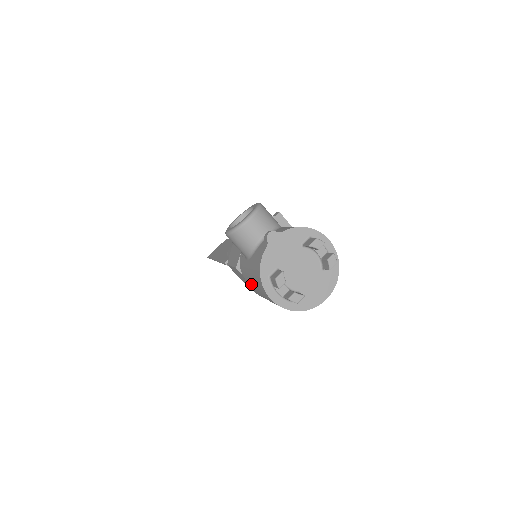
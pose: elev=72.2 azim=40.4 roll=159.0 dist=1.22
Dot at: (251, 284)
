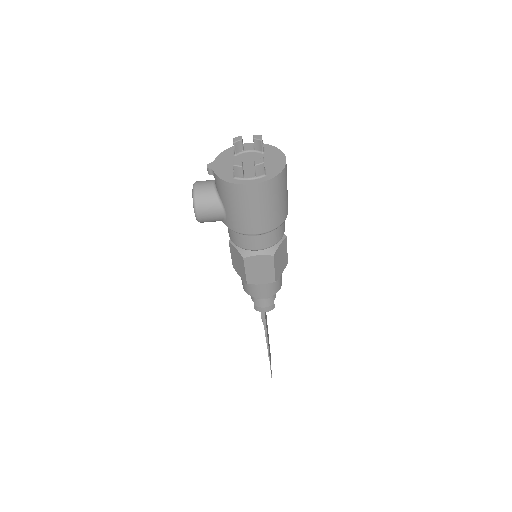
Dot at: (245, 220)
